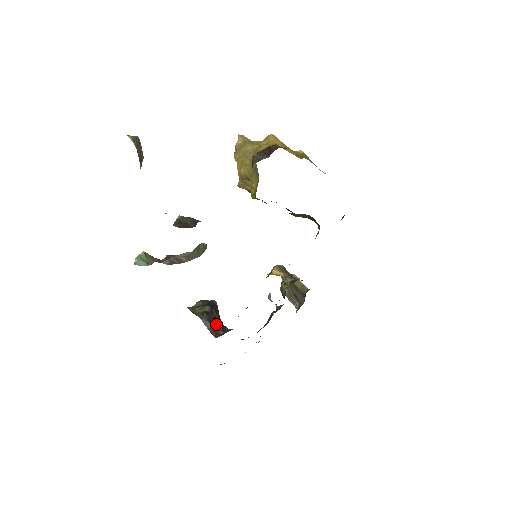
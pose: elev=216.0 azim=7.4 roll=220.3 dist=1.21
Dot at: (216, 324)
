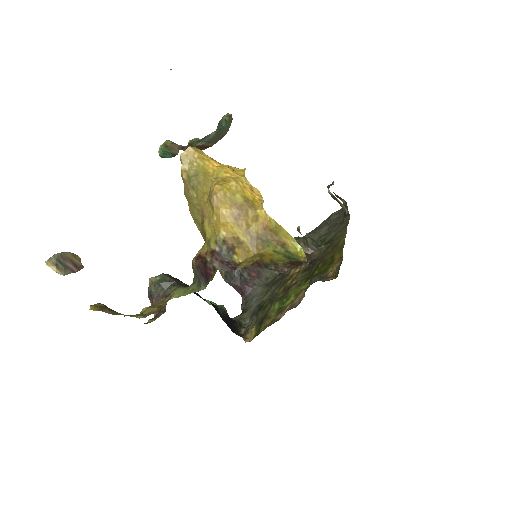
Dot at: (240, 283)
